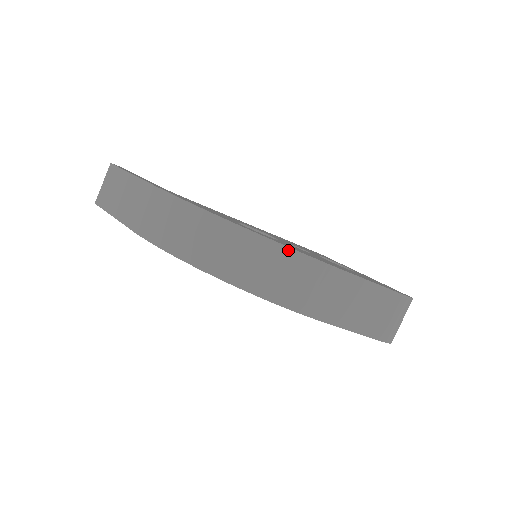
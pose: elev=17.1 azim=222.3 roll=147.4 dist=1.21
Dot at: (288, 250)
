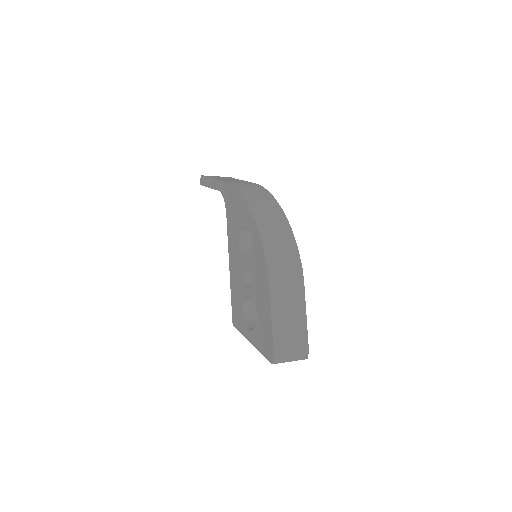
Dot at: (295, 244)
